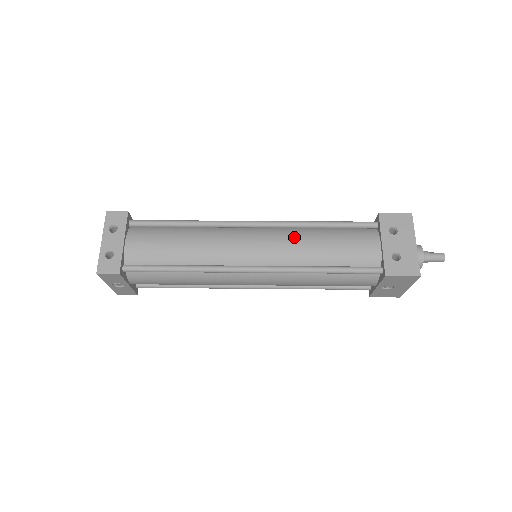
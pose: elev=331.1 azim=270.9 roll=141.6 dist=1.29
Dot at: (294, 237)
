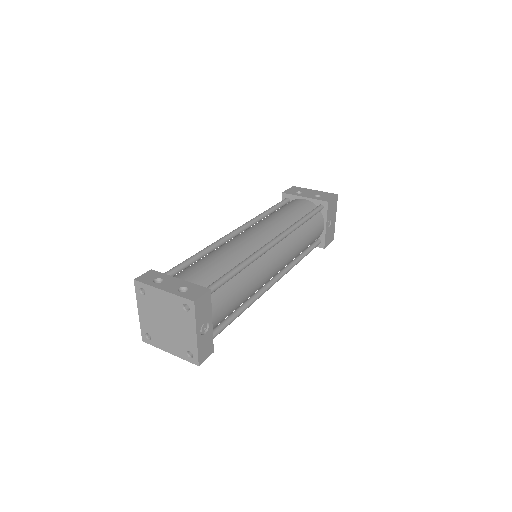
Dot at: (267, 219)
